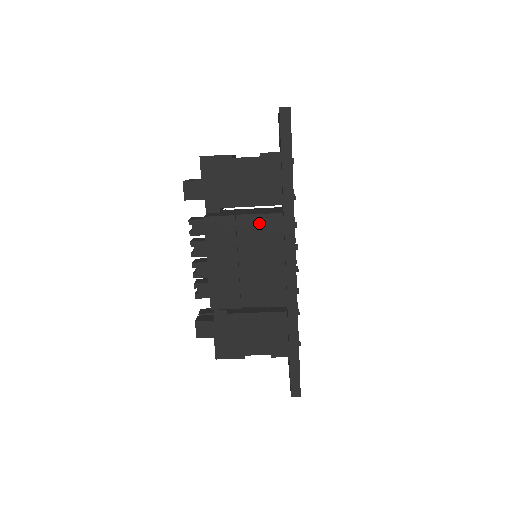
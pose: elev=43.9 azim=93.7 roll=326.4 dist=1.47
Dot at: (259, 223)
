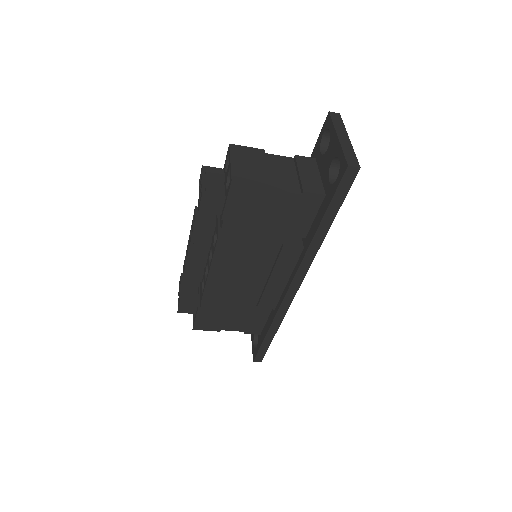
Dot at: (275, 249)
